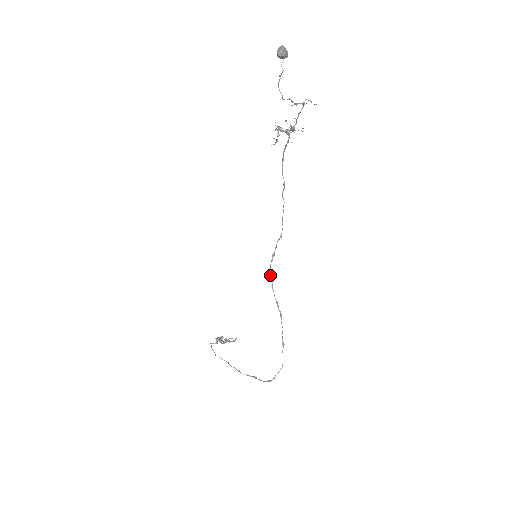
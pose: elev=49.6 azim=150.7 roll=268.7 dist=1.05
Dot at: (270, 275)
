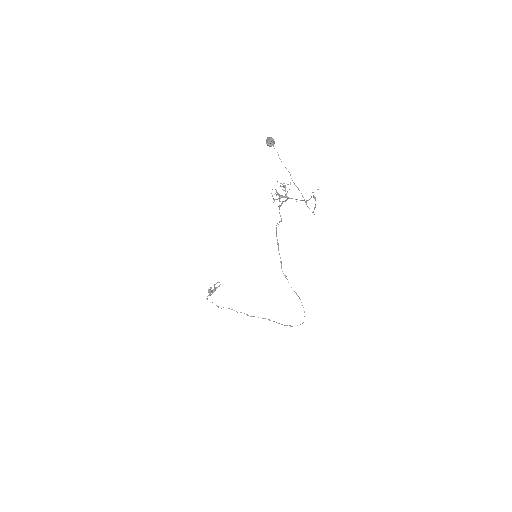
Dot at: (285, 277)
